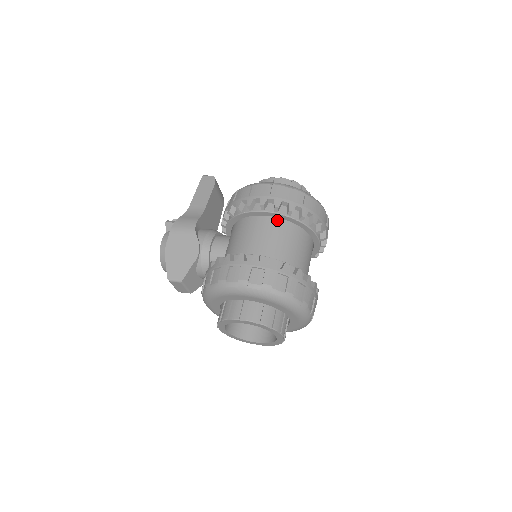
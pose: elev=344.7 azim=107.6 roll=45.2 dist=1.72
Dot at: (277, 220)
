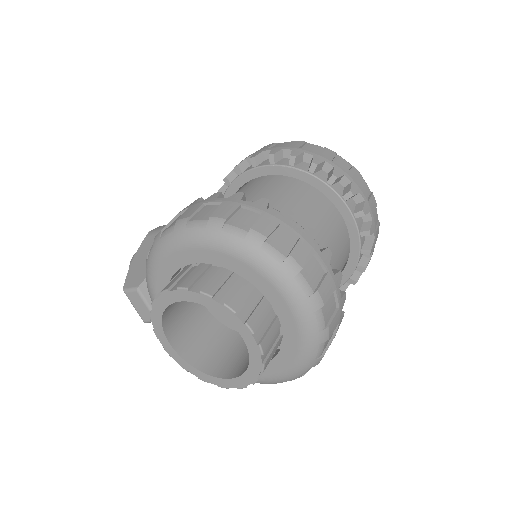
Dot at: (275, 178)
